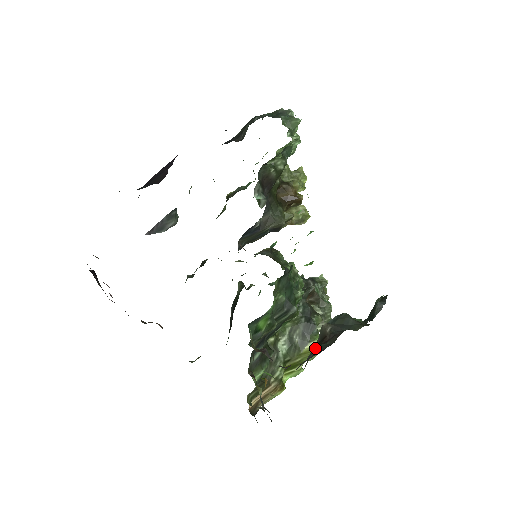
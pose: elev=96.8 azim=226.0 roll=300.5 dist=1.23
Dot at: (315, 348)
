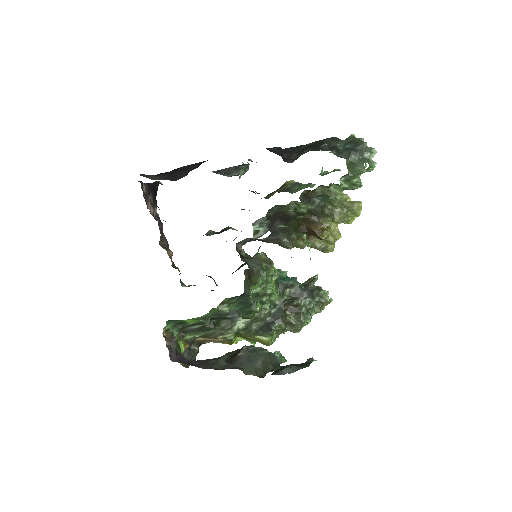
Dot at: (219, 358)
